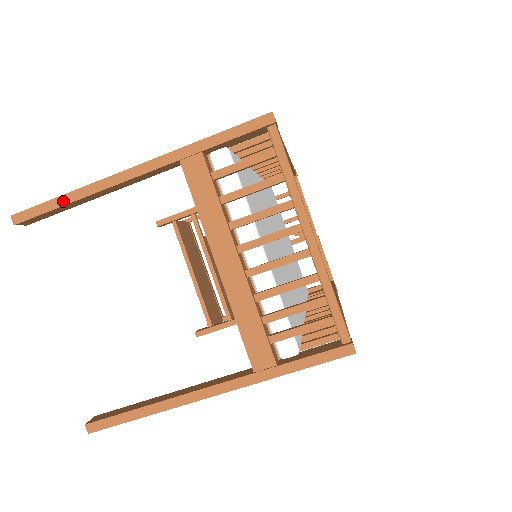
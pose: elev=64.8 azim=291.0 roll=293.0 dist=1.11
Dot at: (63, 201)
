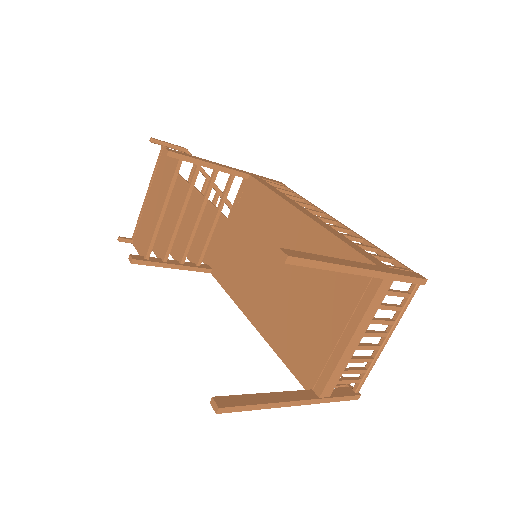
Dot at: (323, 266)
